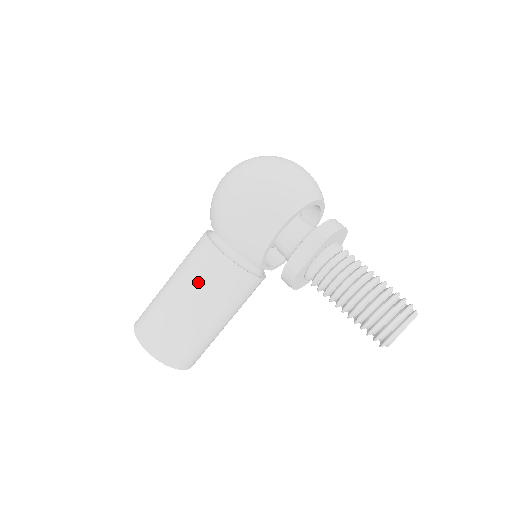
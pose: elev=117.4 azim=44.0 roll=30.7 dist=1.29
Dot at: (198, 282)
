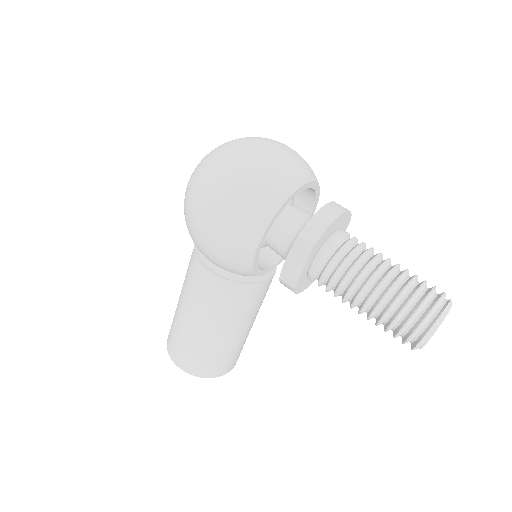
Dot at: (201, 305)
